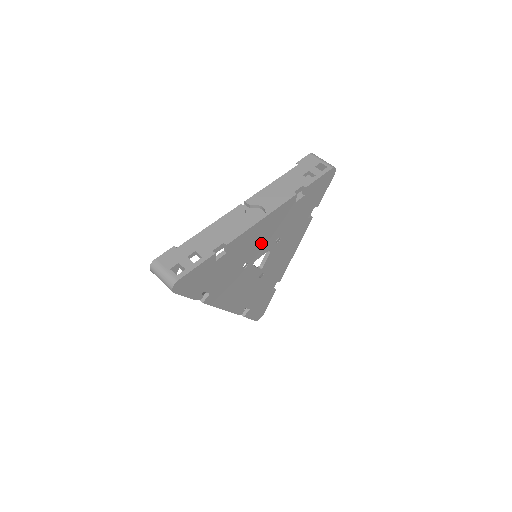
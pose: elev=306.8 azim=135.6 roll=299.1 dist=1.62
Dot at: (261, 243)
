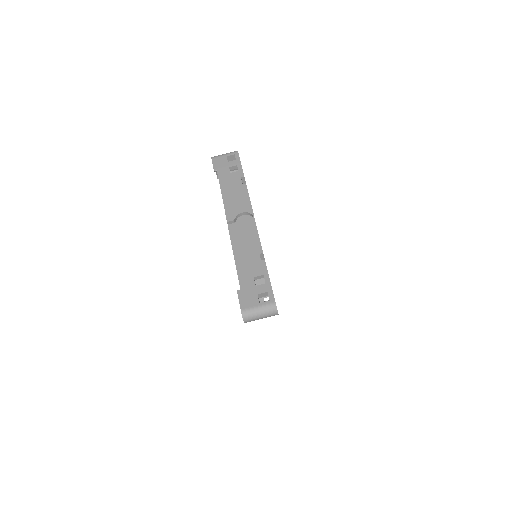
Dot at: occluded
